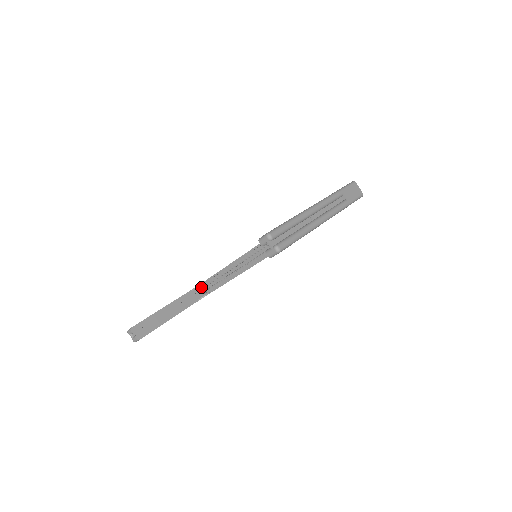
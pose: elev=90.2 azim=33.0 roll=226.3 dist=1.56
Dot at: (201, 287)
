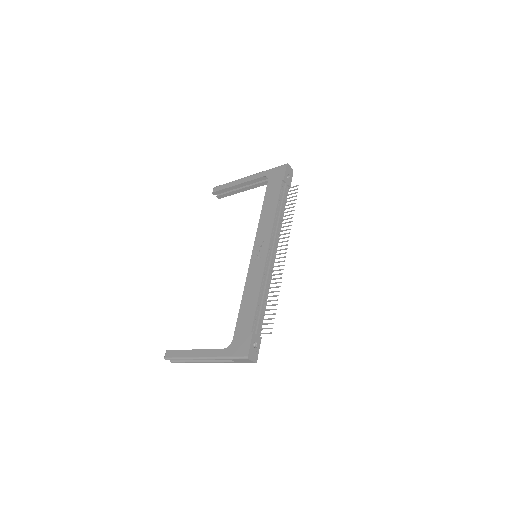
Dot at: occluded
